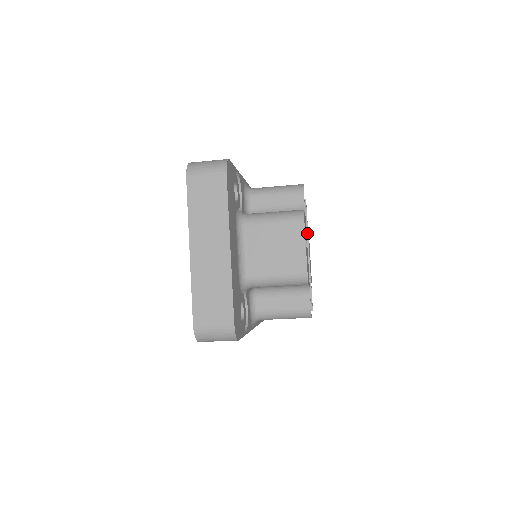
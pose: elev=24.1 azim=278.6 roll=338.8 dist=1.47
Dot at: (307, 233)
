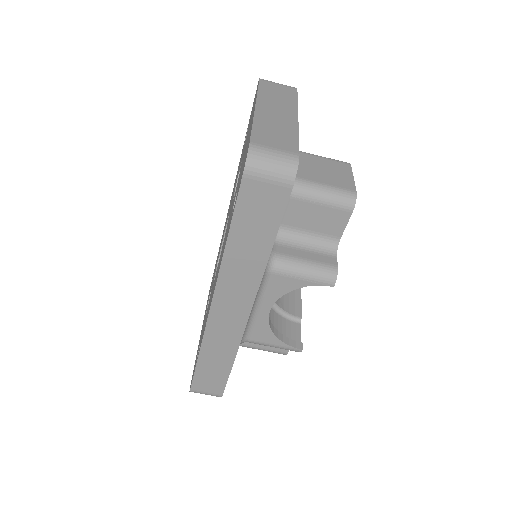
Dot at: occluded
